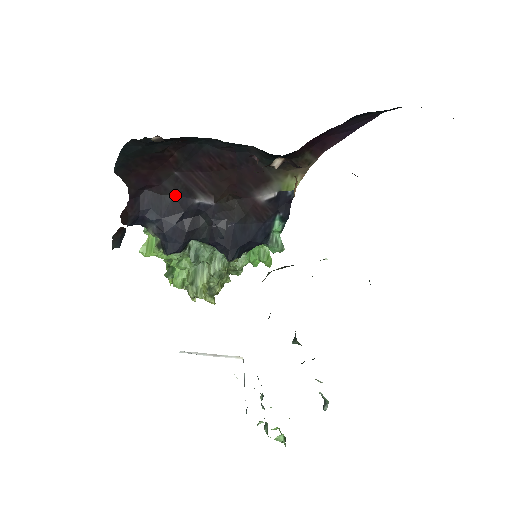
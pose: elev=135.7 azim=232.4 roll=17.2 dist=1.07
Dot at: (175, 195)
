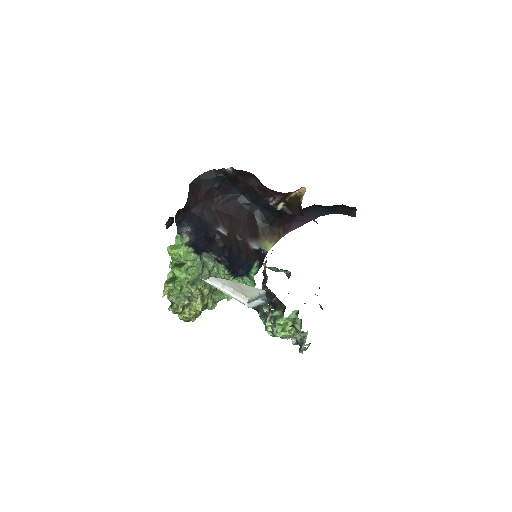
Dot at: (207, 221)
